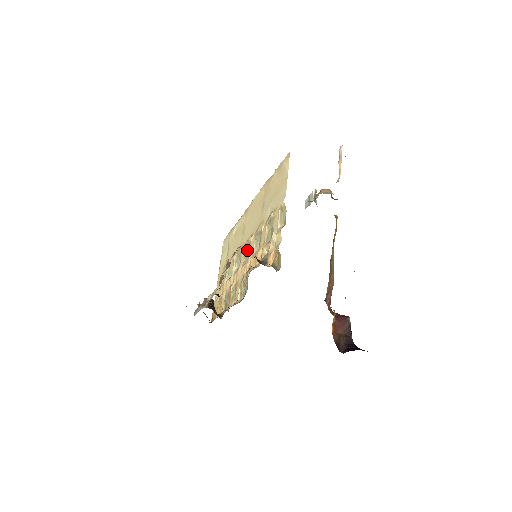
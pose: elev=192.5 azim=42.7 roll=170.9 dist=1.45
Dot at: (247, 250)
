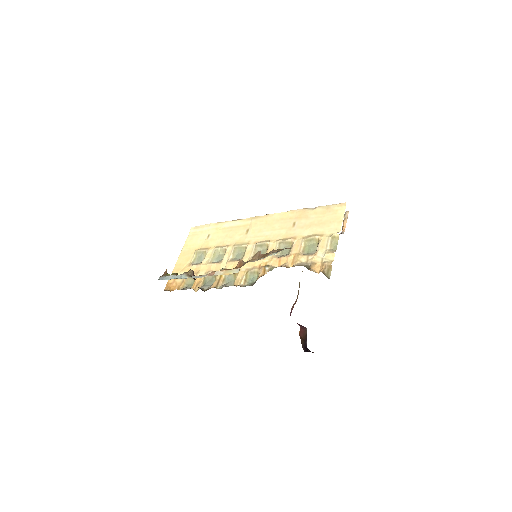
Dot at: (257, 249)
